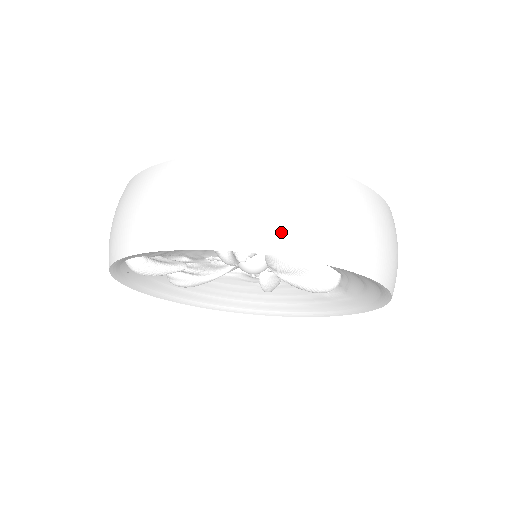
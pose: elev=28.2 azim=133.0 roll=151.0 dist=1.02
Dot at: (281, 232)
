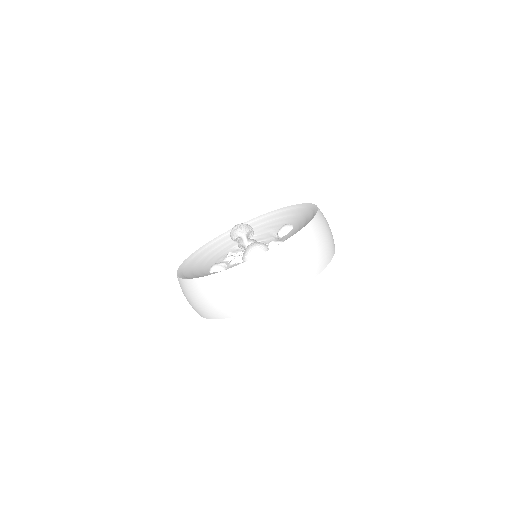
Dot at: (288, 285)
